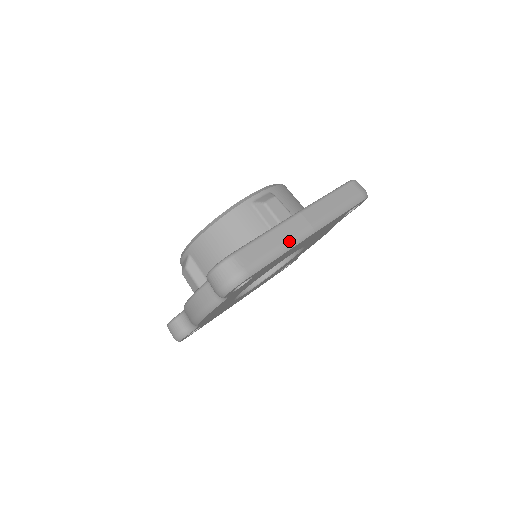
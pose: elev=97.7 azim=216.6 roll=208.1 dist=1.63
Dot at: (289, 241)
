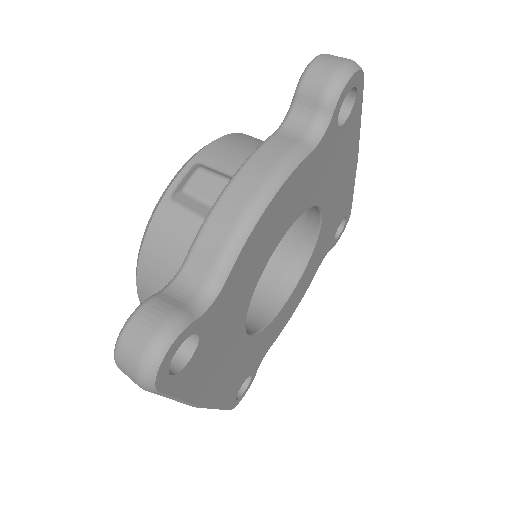
Dot at: occluded
